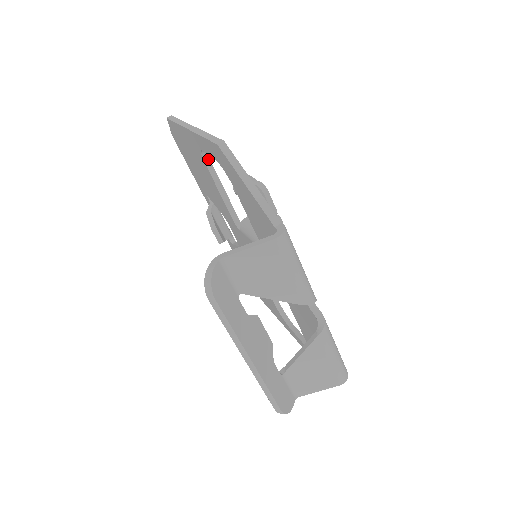
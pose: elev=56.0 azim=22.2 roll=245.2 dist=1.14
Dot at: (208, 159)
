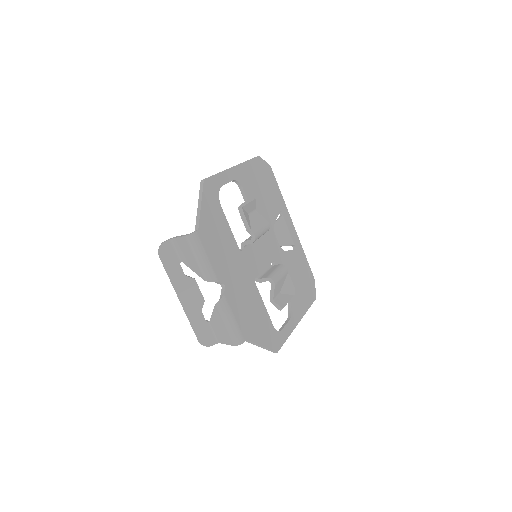
Dot at: (242, 187)
